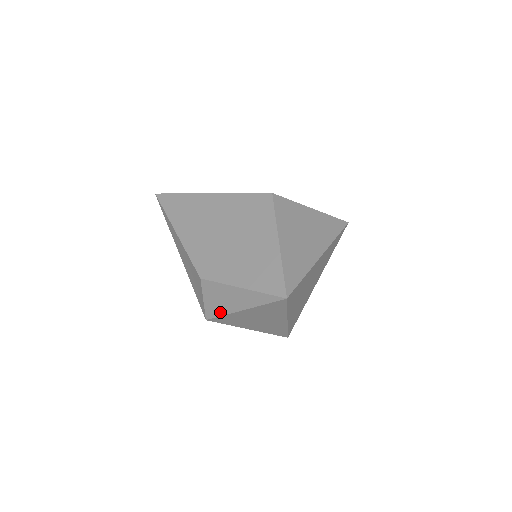
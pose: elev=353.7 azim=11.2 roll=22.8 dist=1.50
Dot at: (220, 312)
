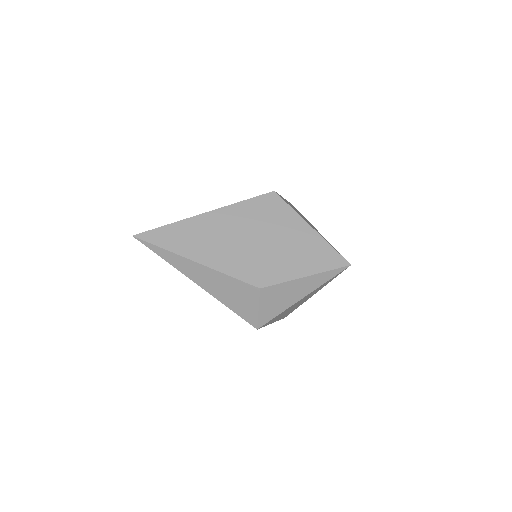
Dot at: (277, 312)
